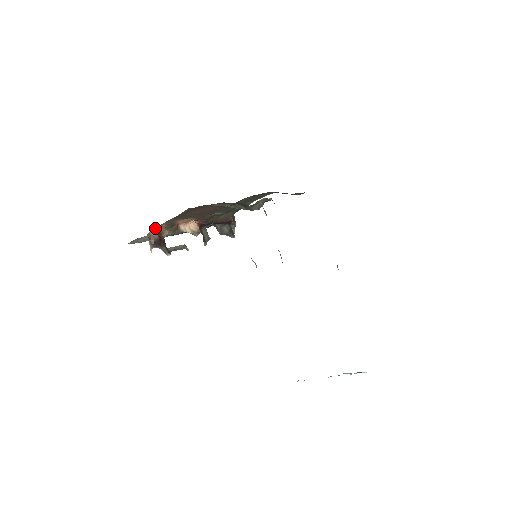
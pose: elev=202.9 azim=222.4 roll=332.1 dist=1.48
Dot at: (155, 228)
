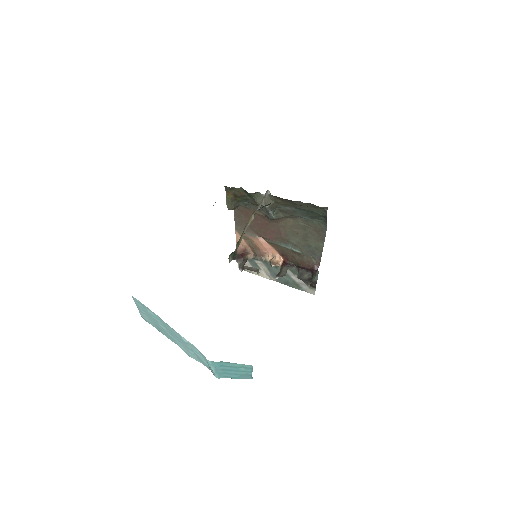
Dot at: (237, 240)
